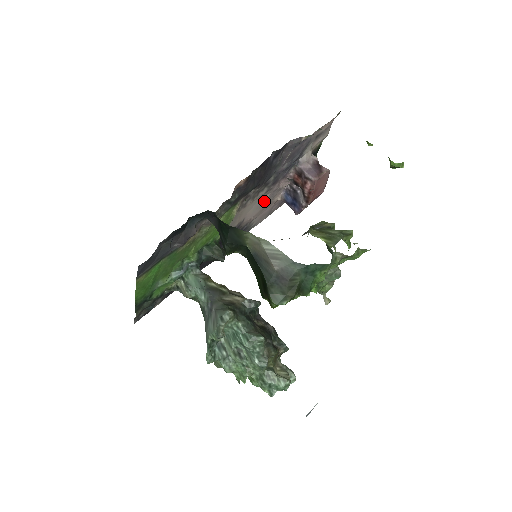
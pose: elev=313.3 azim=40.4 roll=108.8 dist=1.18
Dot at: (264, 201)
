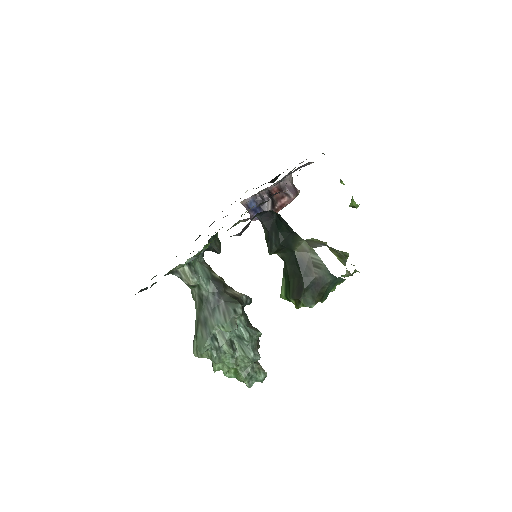
Dot at: occluded
